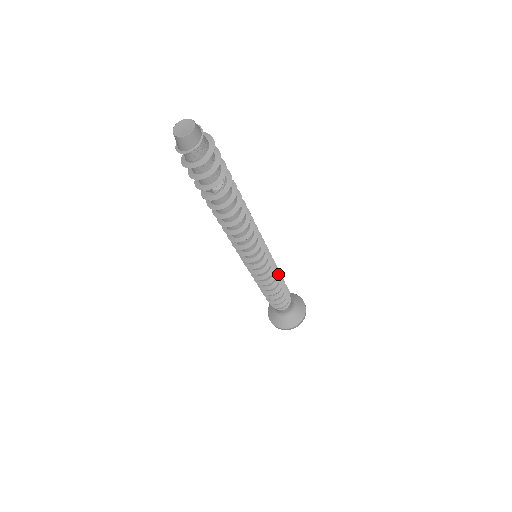
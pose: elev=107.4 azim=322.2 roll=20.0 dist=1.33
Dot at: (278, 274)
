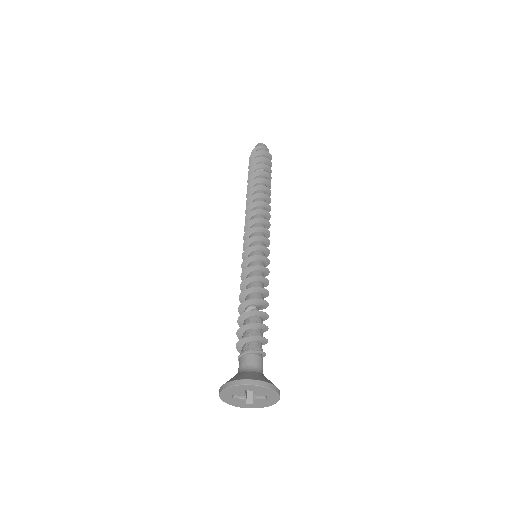
Dot at: (263, 289)
